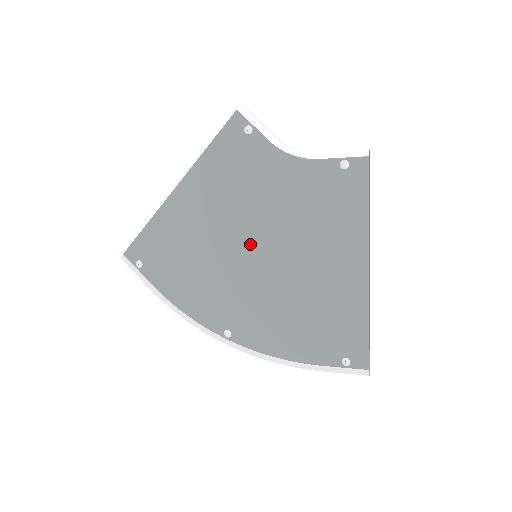
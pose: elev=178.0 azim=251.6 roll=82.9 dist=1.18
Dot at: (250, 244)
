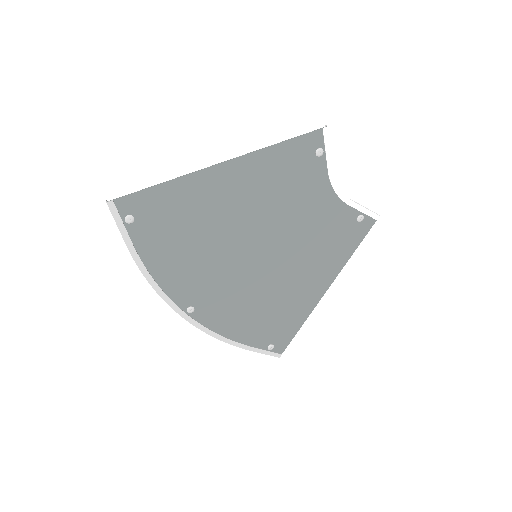
Dot at: (258, 245)
